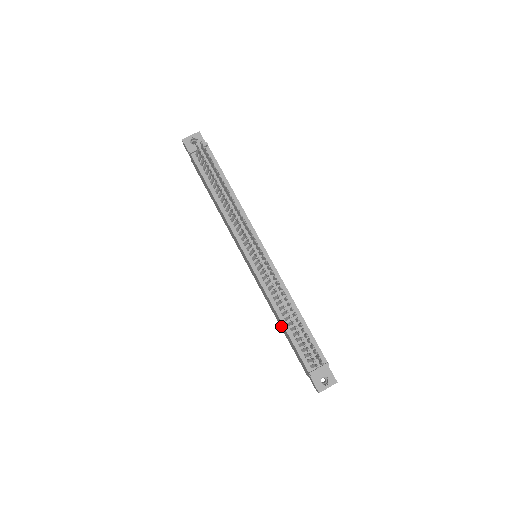
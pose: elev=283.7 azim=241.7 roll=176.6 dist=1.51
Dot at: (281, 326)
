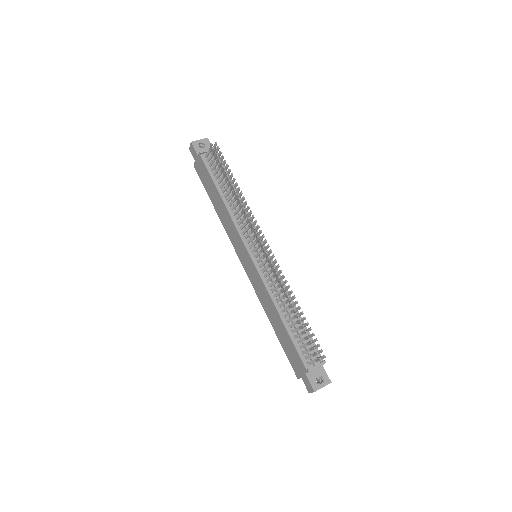
Dot at: (276, 326)
